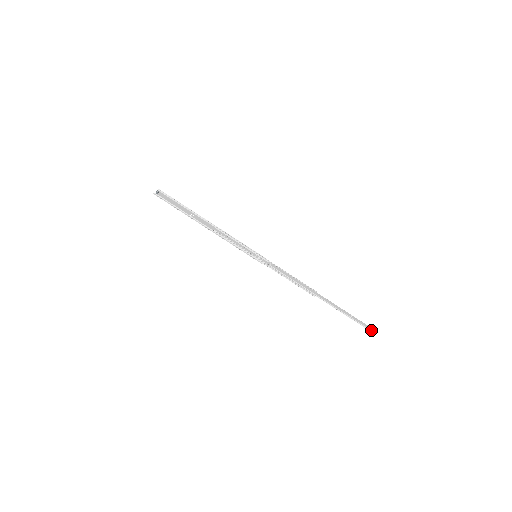
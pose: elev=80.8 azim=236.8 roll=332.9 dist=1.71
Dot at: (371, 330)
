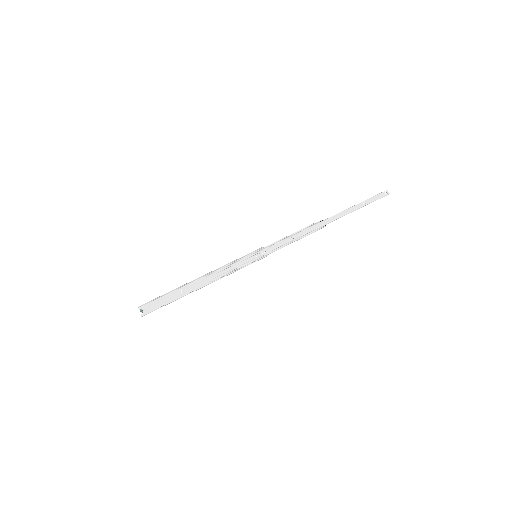
Dot at: (388, 194)
